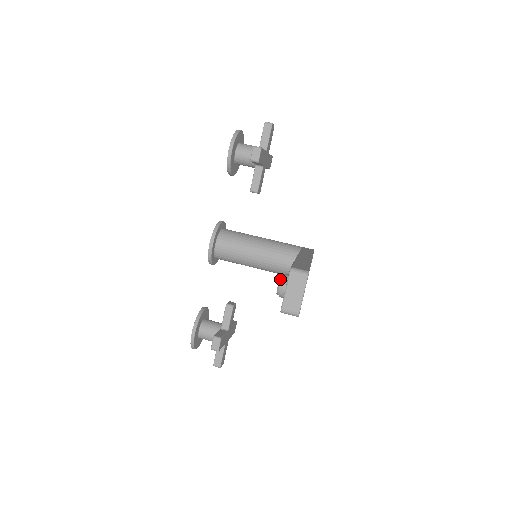
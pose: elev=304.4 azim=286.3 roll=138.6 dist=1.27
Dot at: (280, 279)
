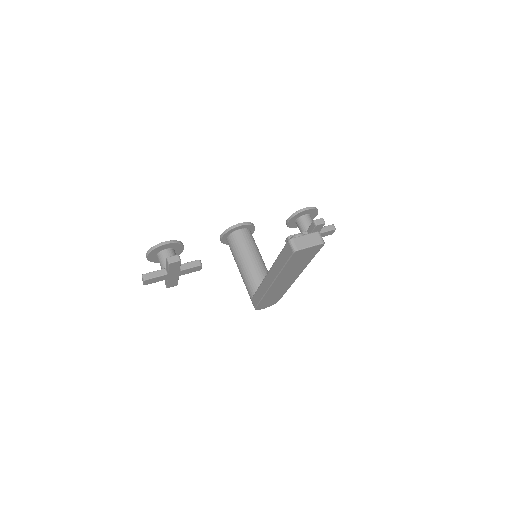
Dot at: occluded
